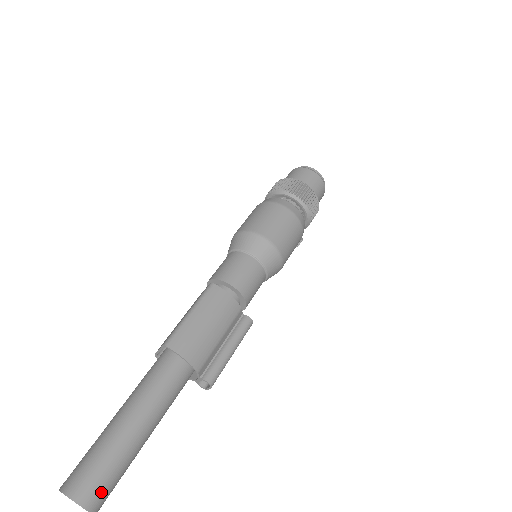
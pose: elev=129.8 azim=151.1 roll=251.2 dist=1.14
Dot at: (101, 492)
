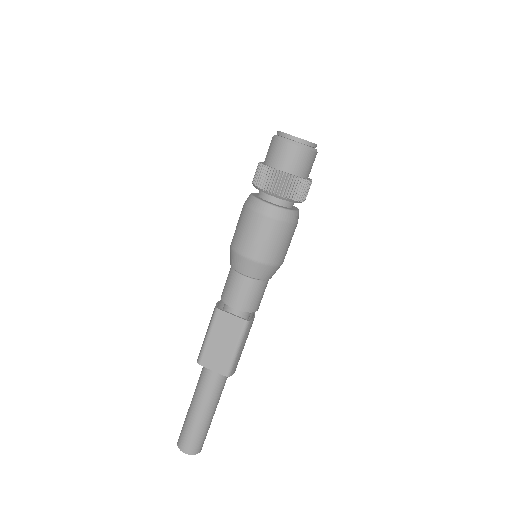
Dot at: occluded
